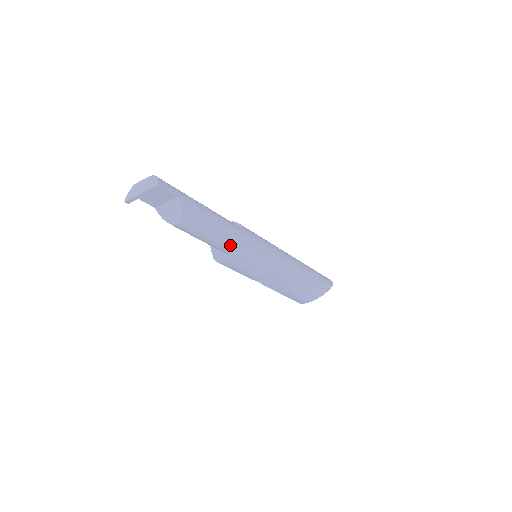
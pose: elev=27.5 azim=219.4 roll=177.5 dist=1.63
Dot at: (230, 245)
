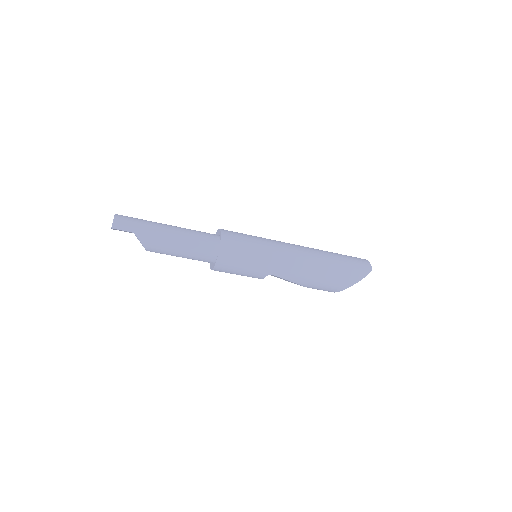
Dot at: (206, 260)
